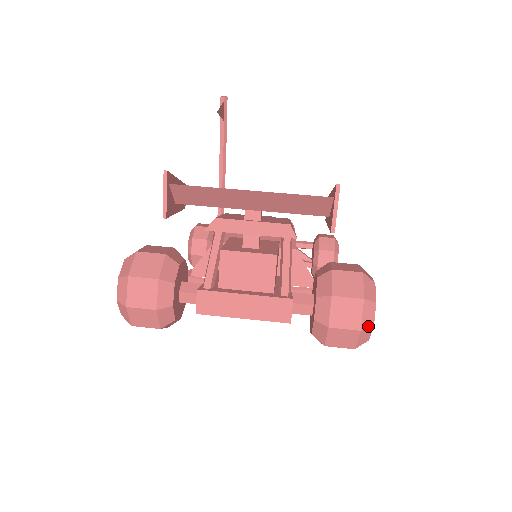
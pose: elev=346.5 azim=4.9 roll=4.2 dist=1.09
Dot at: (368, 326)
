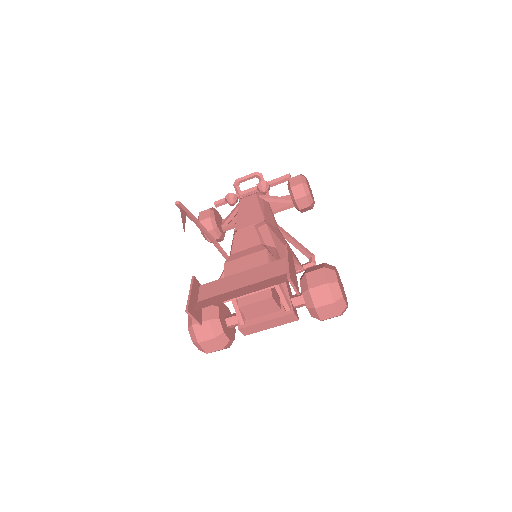
Dot at: (343, 309)
